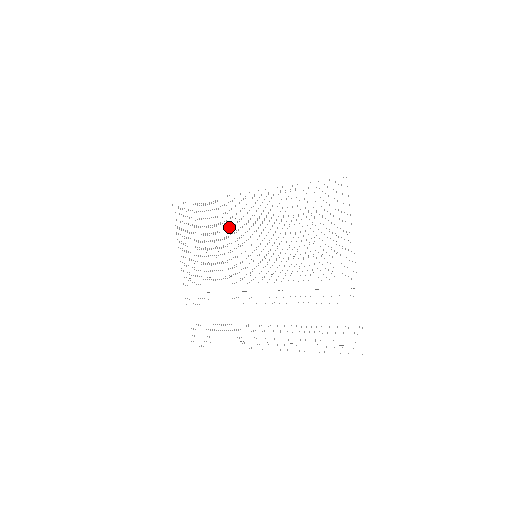
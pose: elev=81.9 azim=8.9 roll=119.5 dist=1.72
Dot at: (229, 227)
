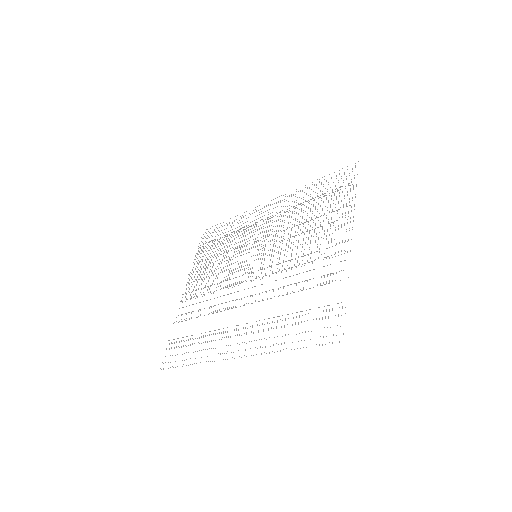
Dot at: occluded
